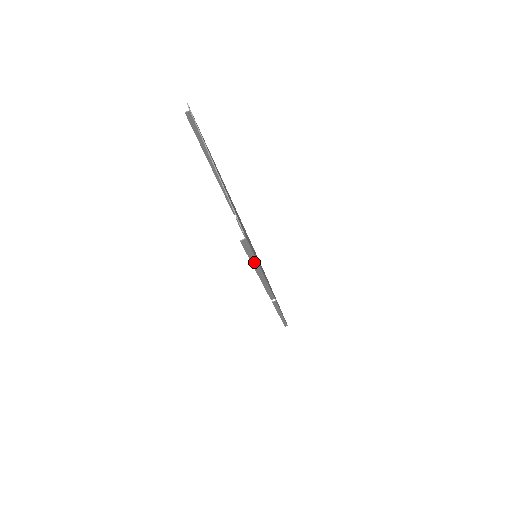
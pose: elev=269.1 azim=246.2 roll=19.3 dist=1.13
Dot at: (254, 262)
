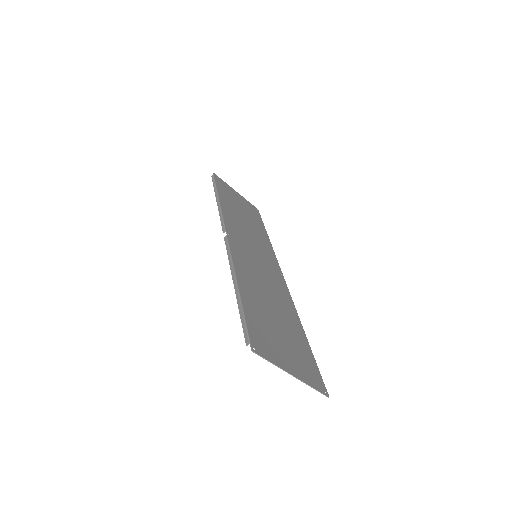
Dot at: occluded
